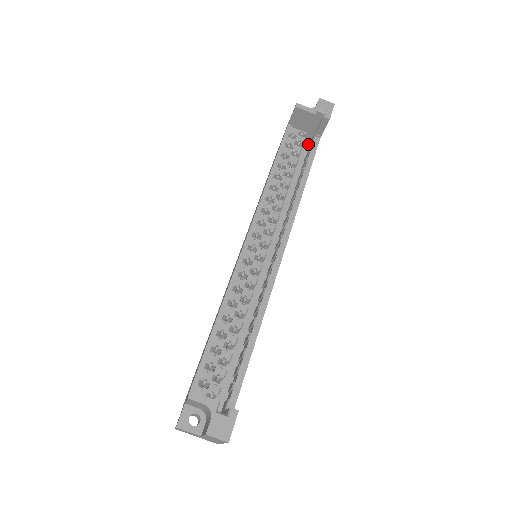
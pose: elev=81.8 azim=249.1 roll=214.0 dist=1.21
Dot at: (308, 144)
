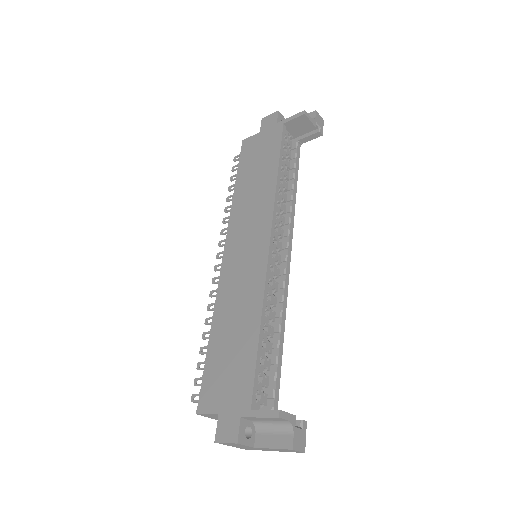
Dot at: occluded
